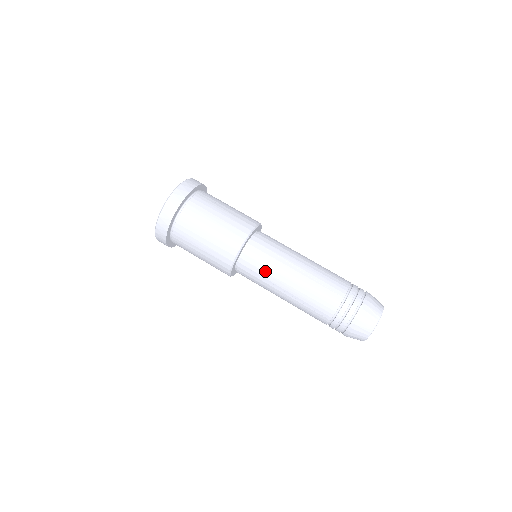
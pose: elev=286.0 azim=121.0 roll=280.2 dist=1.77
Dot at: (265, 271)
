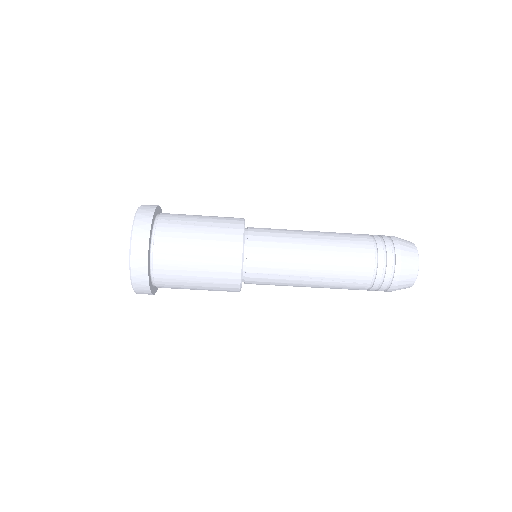
Dot at: occluded
